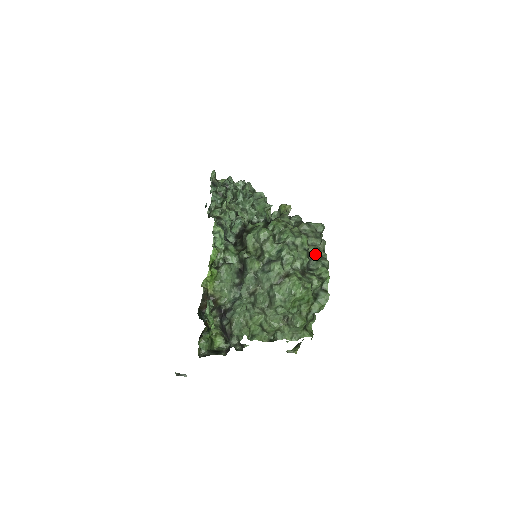
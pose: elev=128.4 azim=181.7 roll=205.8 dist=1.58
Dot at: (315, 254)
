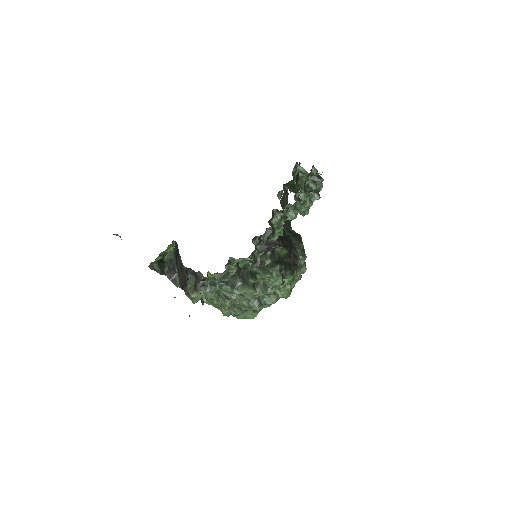
Dot at: occluded
